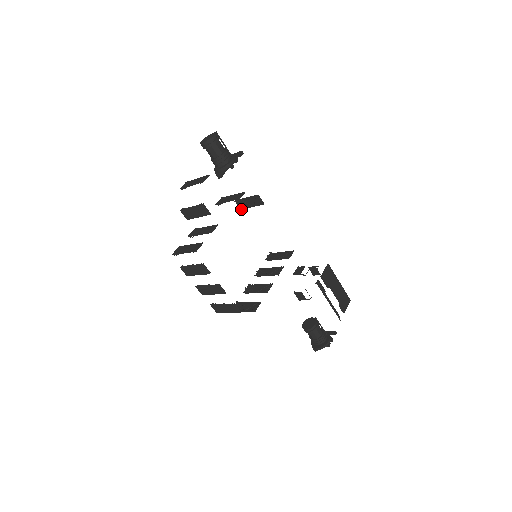
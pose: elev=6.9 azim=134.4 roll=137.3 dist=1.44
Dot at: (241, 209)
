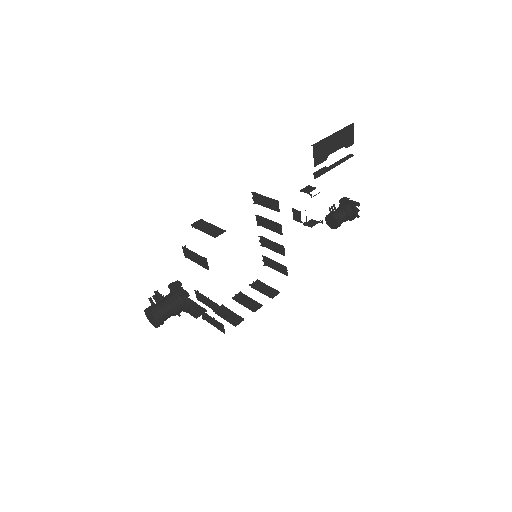
Dot at: (202, 222)
